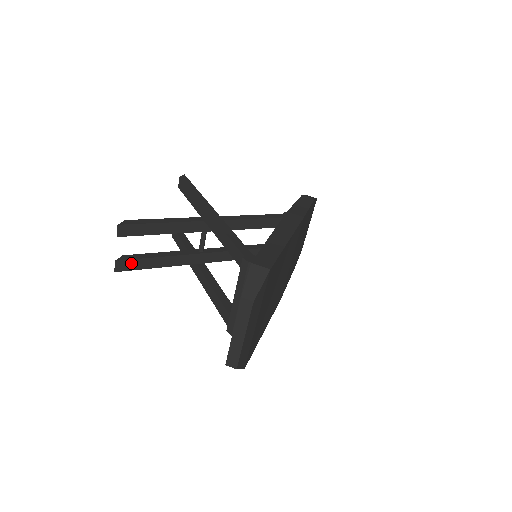
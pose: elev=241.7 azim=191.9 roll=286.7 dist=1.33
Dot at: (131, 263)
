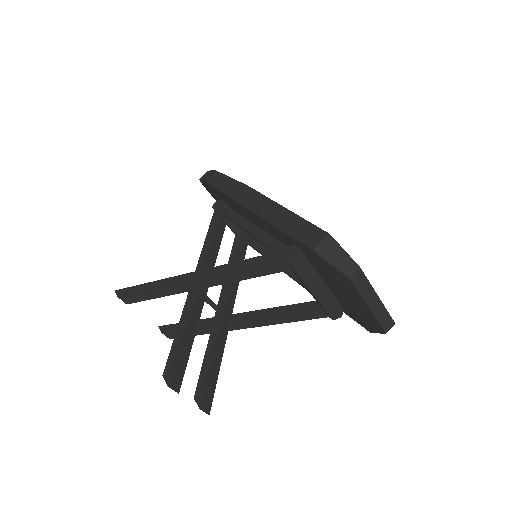
Dot at: (207, 392)
